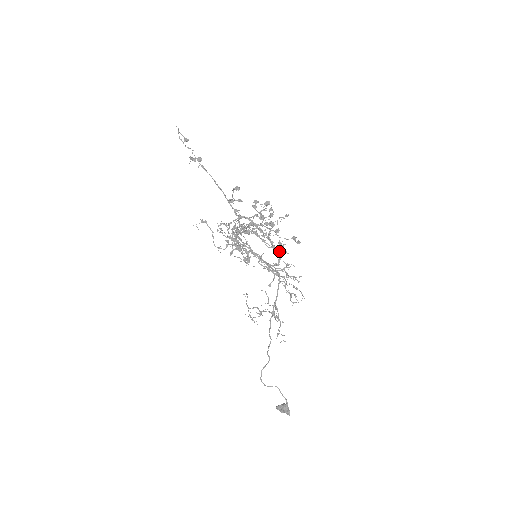
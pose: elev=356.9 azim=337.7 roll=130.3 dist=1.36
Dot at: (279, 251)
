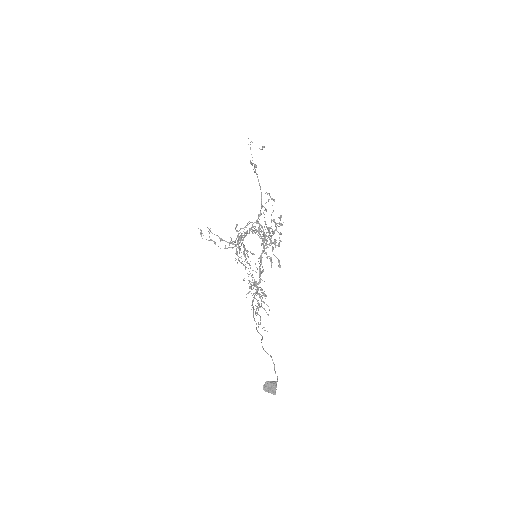
Dot at: occluded
